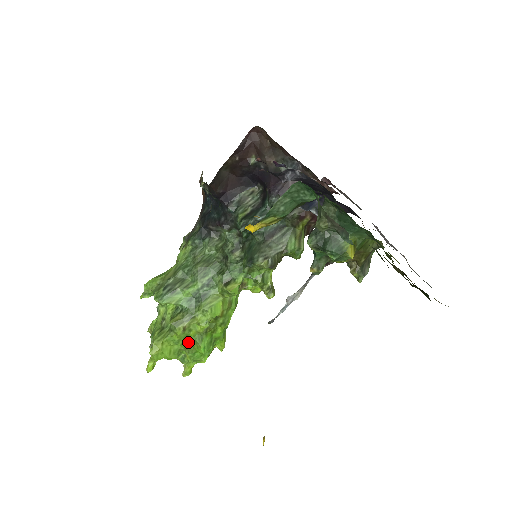
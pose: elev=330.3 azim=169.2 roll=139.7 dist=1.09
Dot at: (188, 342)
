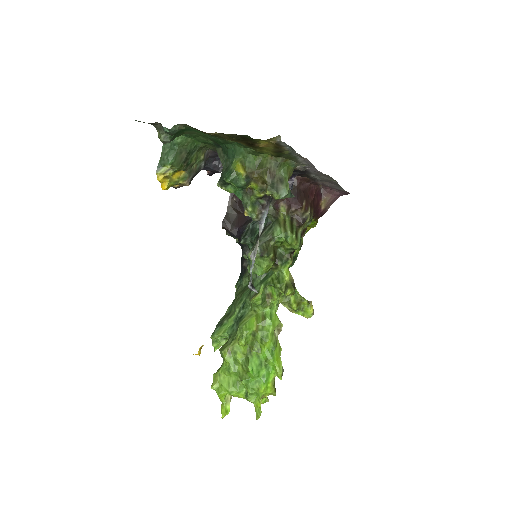
Dot at: (240, 369)
